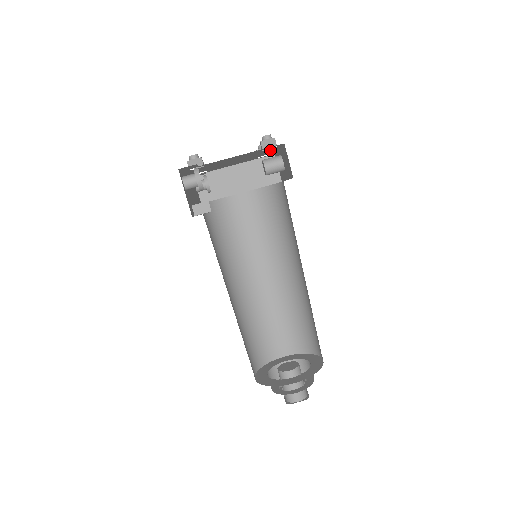
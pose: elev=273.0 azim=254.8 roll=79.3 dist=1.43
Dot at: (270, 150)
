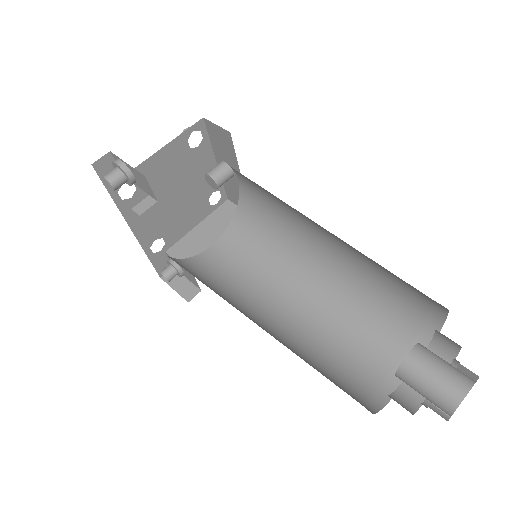
Dot at: (204, 158)
